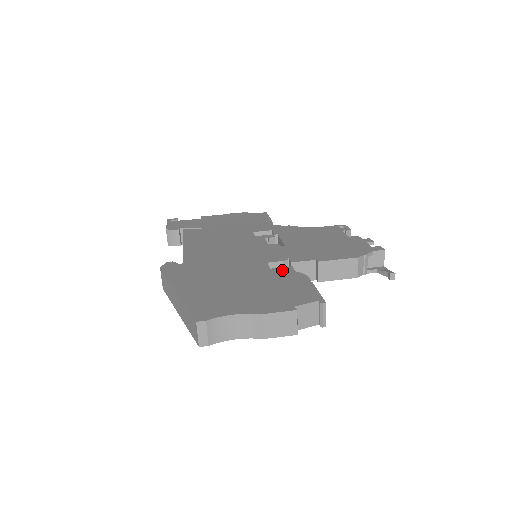
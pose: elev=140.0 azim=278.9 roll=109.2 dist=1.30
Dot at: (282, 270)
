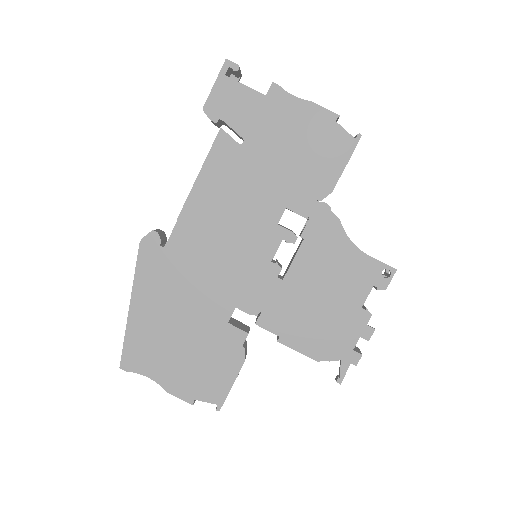
Dot at: (234, 334)
